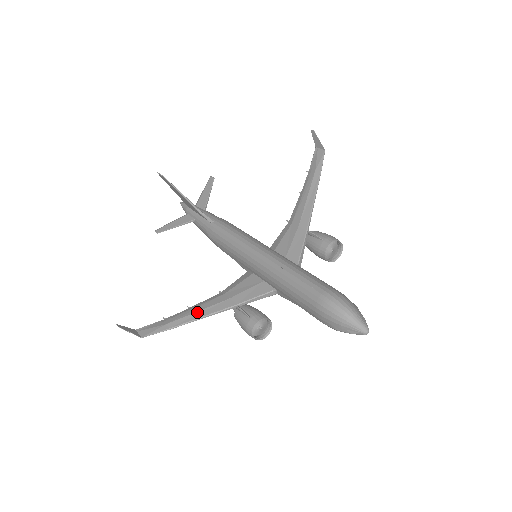
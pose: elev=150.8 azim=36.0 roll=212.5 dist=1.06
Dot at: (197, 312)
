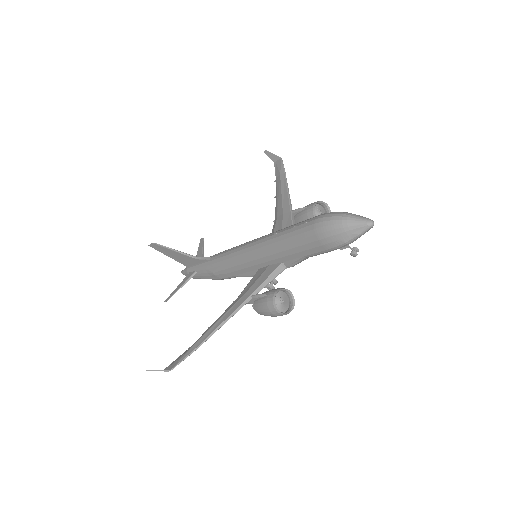
Dot at: (217, 322)
